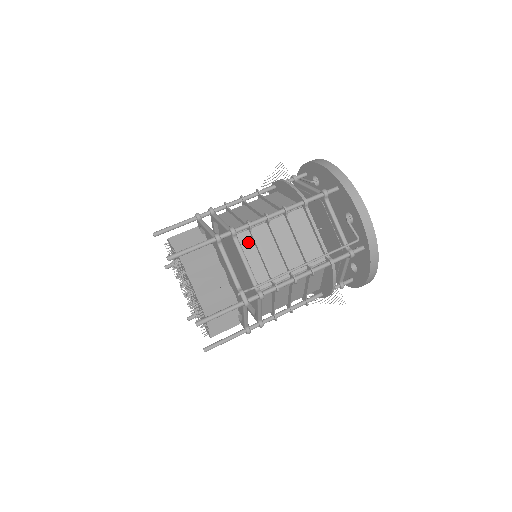
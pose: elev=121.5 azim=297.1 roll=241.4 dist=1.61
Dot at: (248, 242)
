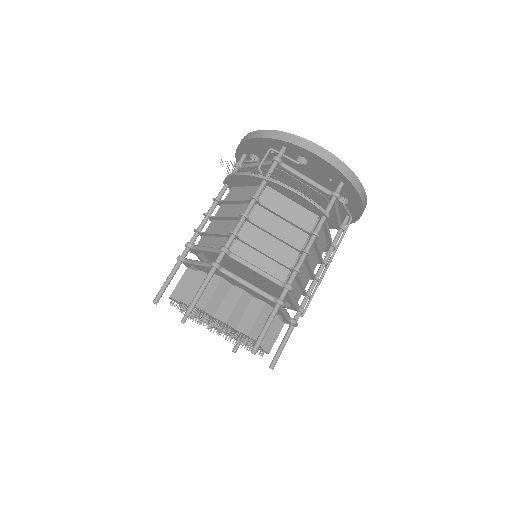
Dot at: occluded
